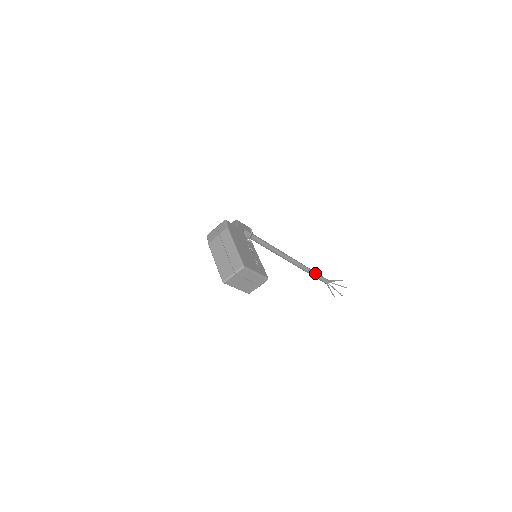
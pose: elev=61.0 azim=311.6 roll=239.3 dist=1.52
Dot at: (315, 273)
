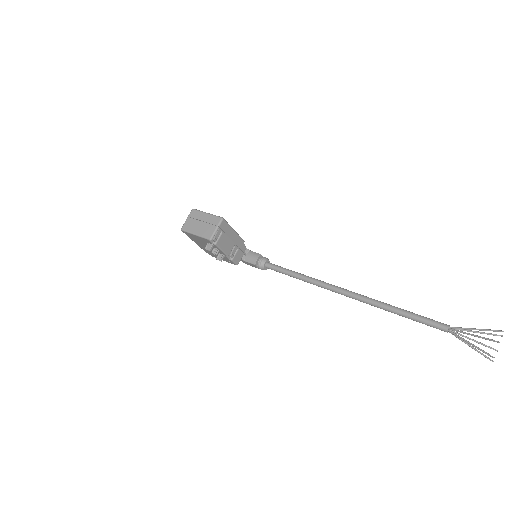
Dot at: (403, 310)
